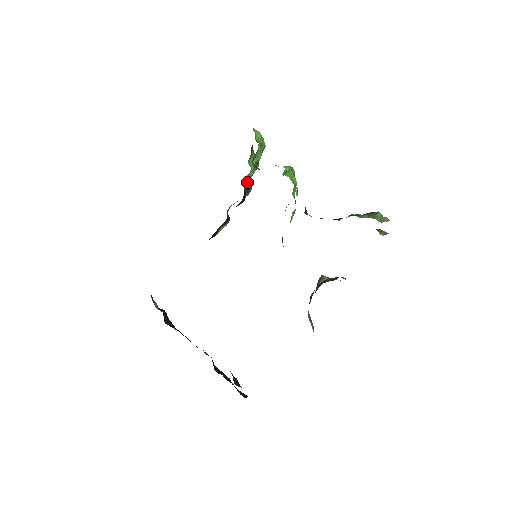
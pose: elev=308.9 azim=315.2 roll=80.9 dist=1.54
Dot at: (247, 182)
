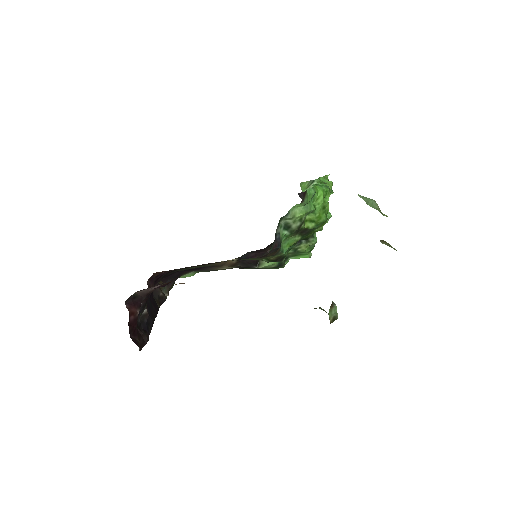
Dot at: occluded
